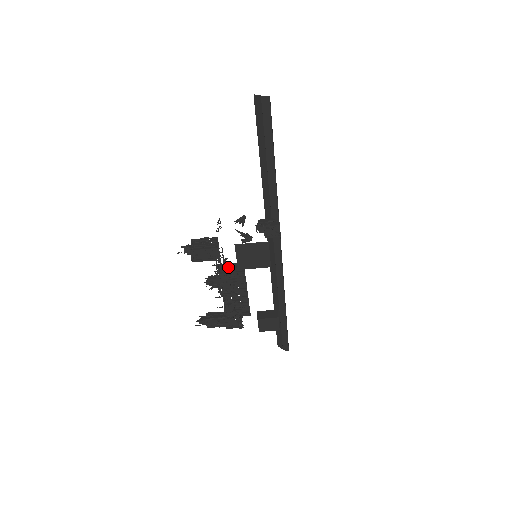
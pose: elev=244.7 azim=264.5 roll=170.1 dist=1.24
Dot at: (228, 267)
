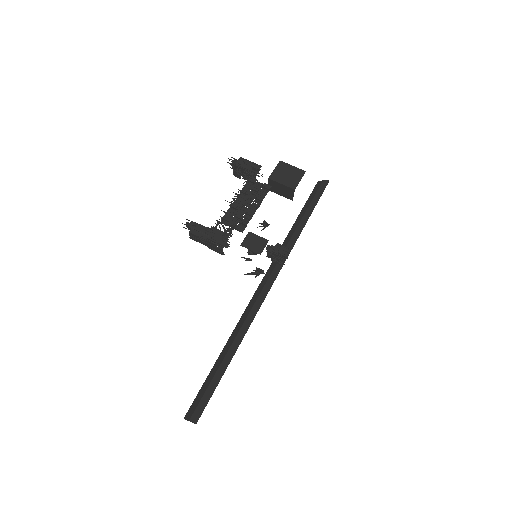
Dot at: (257, 184)
